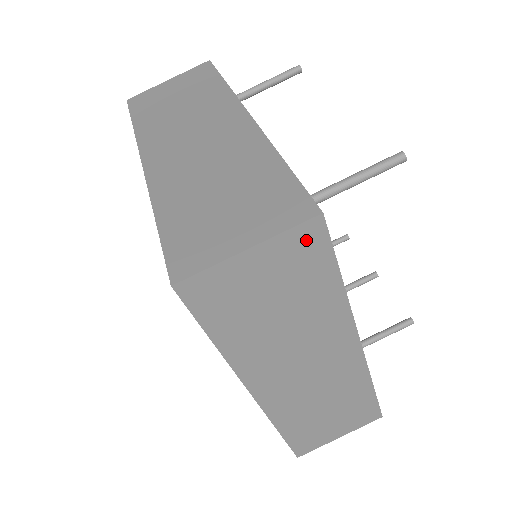
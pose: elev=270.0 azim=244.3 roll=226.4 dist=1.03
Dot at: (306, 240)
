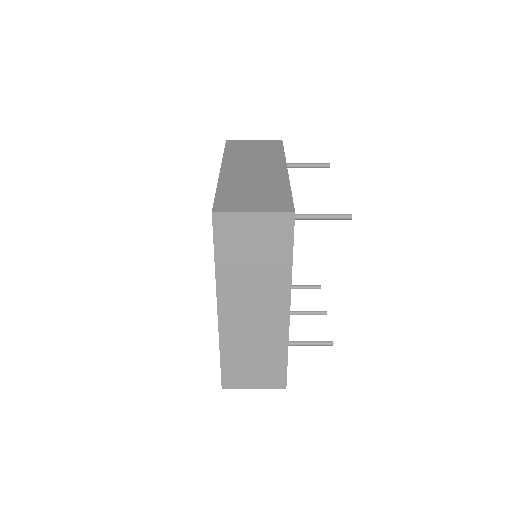
Dot at: (282, 223)
